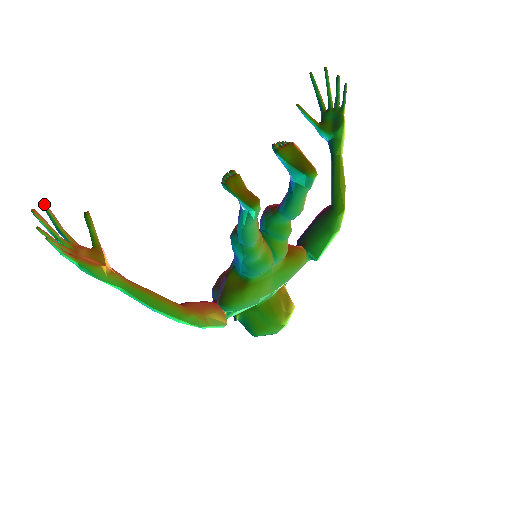
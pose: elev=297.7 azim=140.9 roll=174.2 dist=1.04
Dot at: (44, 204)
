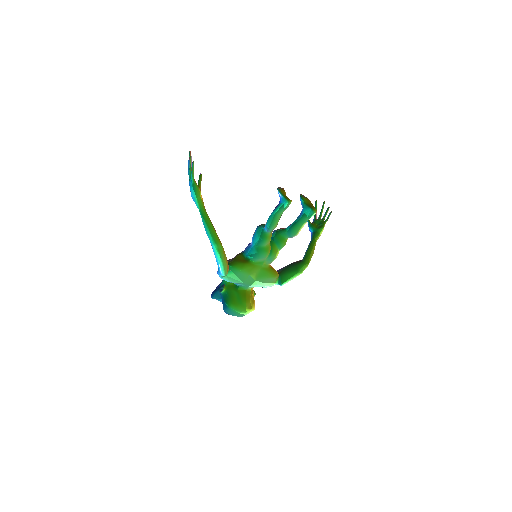
Dot at: occluded
